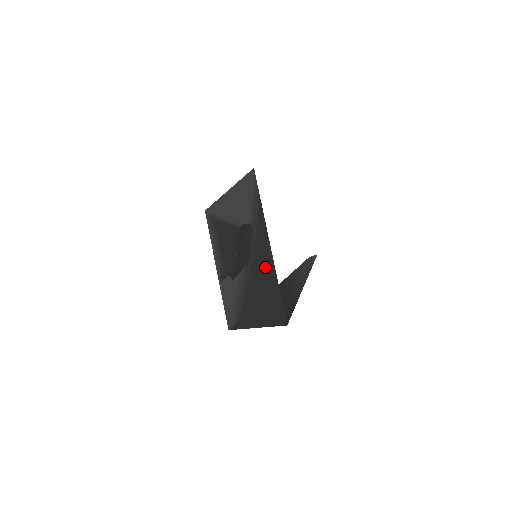
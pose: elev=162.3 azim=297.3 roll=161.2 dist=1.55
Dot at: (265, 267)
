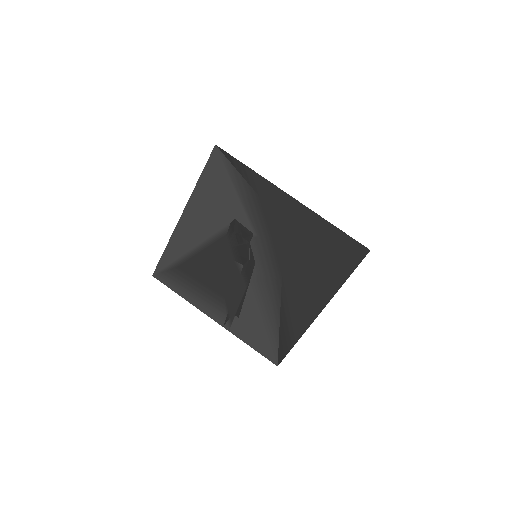
Dot at: (297, 227)
